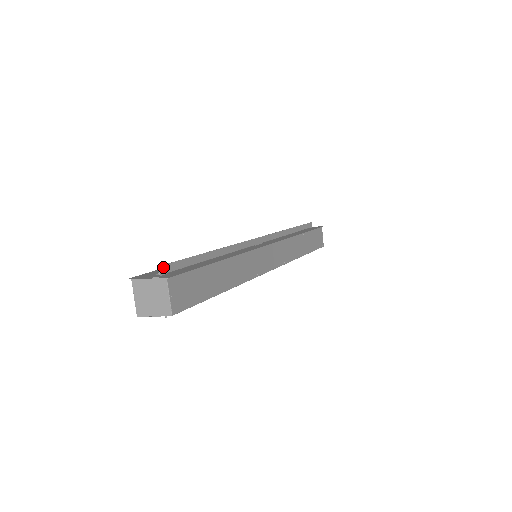
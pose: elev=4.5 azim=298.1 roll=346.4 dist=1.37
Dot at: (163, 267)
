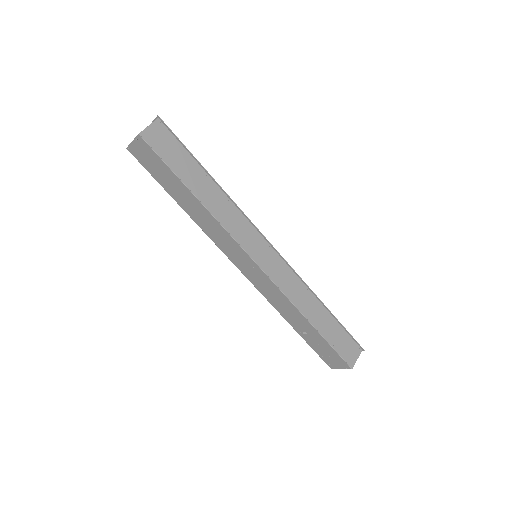
Dot at: occluded
